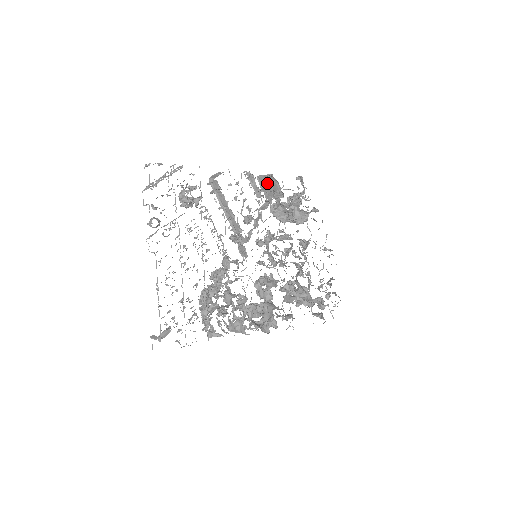
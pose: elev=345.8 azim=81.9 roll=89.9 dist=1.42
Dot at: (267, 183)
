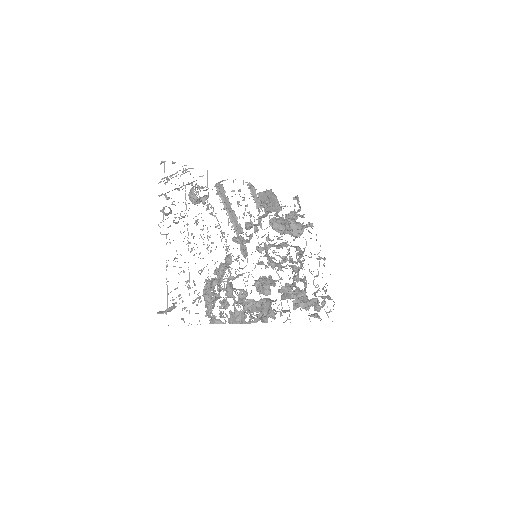
Dot at: (266, 198)
